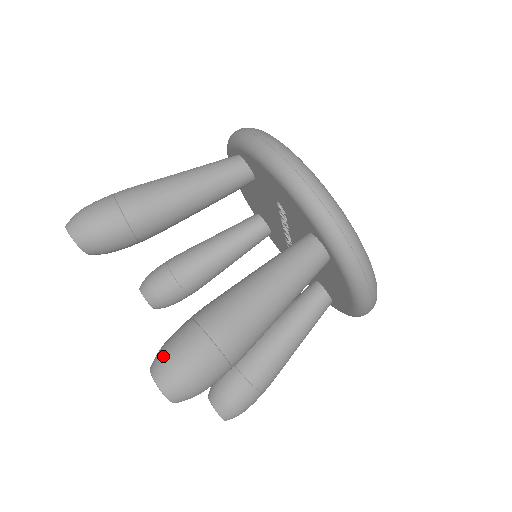
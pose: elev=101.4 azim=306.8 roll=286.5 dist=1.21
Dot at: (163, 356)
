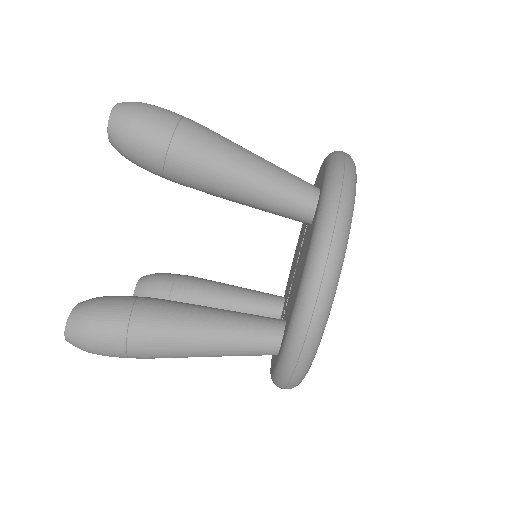
Dot at: occluded
